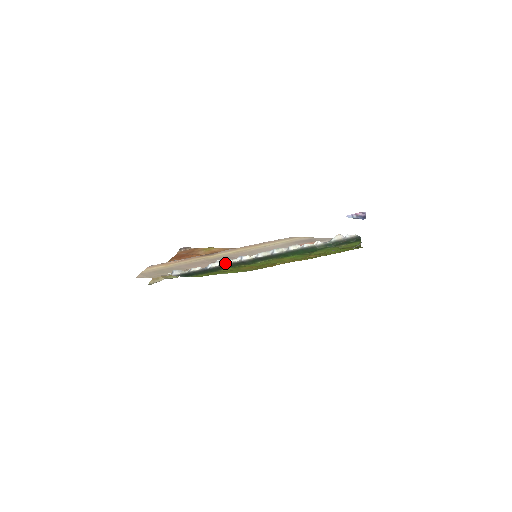
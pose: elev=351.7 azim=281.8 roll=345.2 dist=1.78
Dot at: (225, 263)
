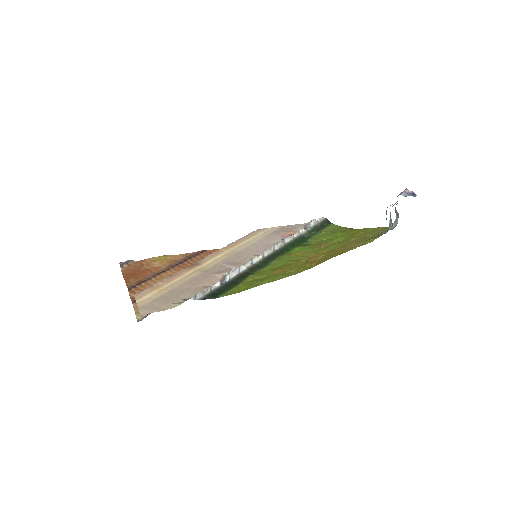
Dot at: (240, 271)
